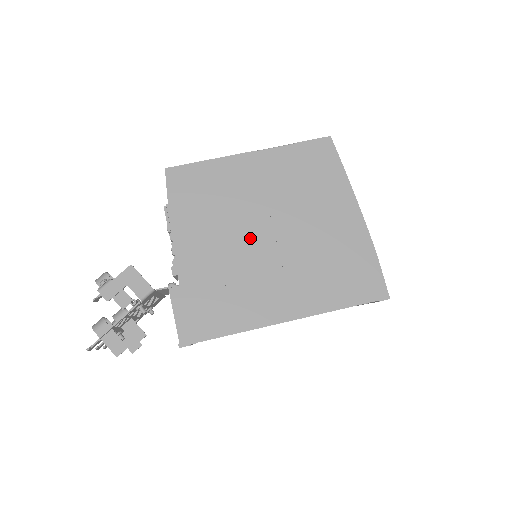
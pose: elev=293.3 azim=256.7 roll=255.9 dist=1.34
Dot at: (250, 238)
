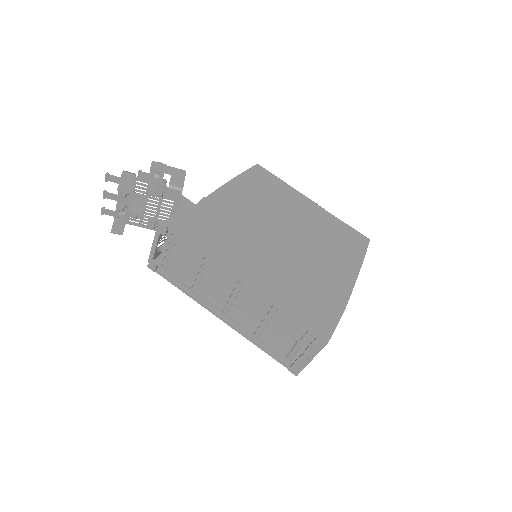
Dot at: (269, 227)
